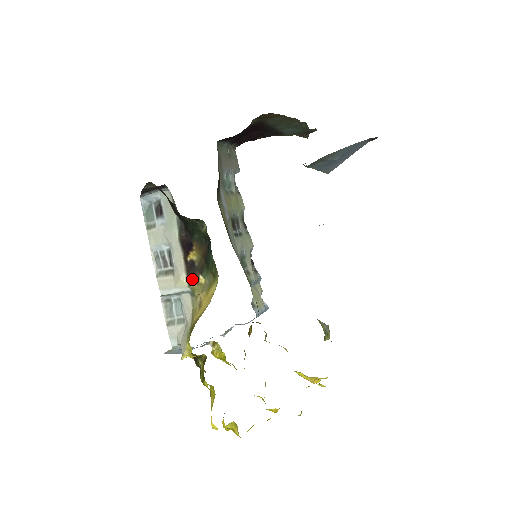
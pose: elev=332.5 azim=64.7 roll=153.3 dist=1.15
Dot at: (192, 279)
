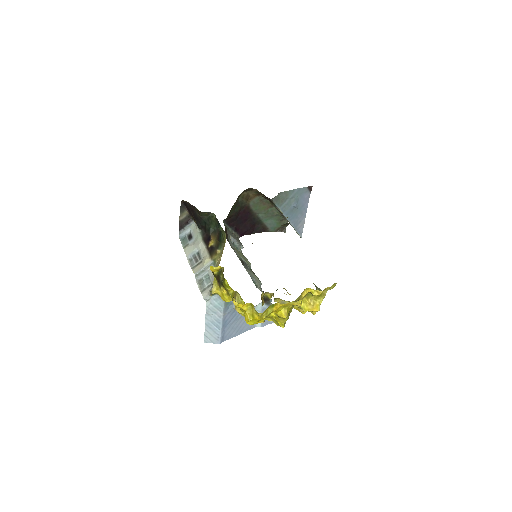
Dot at: (213, 254)
